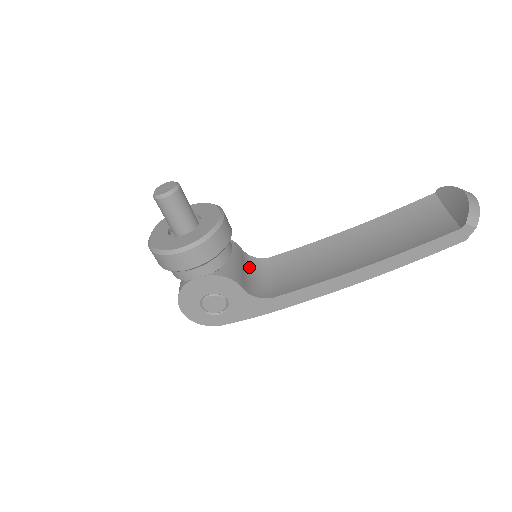
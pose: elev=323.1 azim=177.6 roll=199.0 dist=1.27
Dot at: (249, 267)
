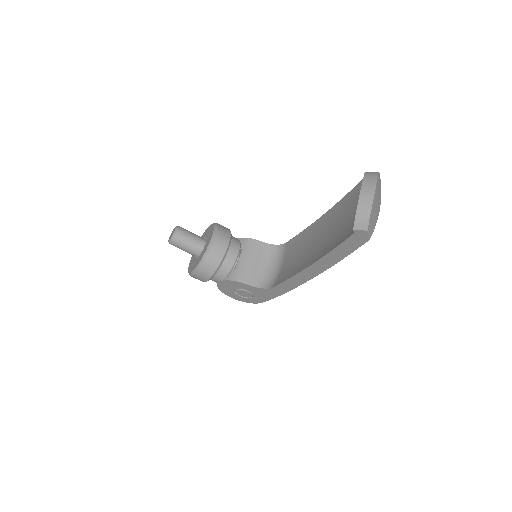
Dot at: (267, 257)
